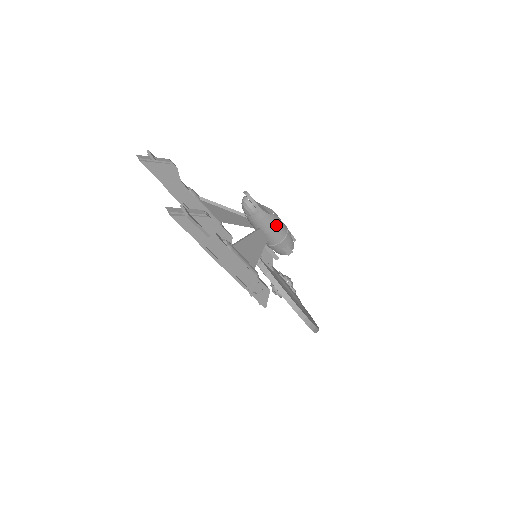
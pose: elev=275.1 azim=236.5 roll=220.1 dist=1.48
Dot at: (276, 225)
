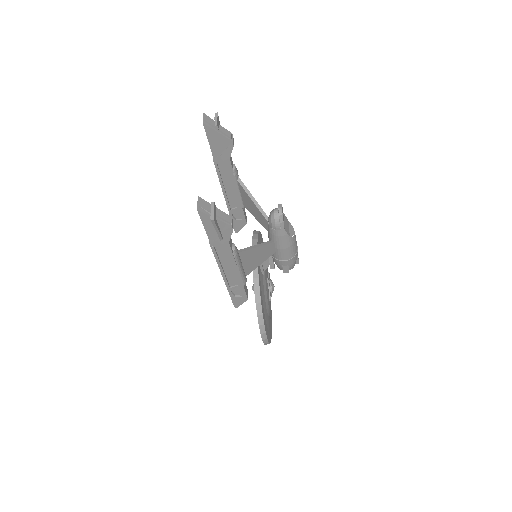
Dot at: (289, 246)
